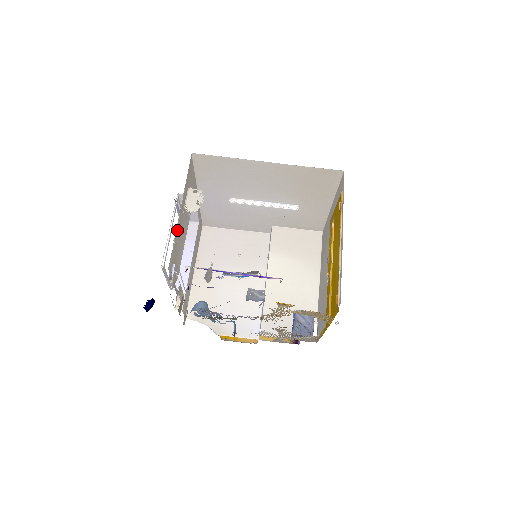
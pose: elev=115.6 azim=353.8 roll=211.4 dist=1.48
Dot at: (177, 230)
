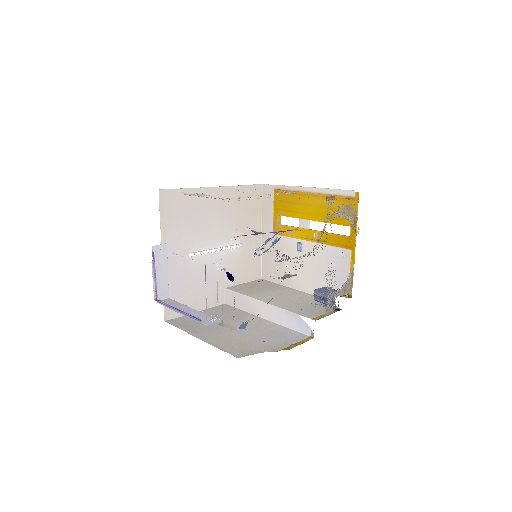
Dot at: occluded
